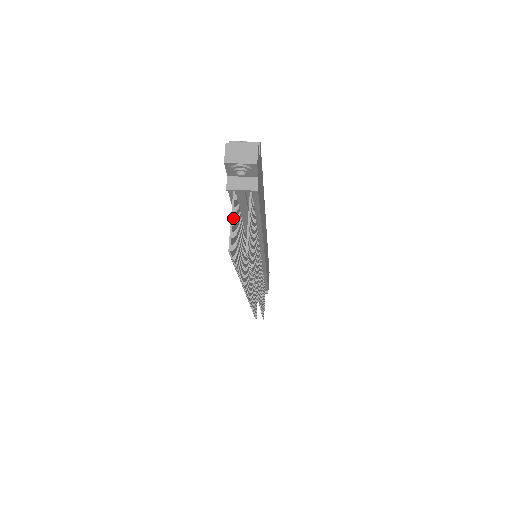
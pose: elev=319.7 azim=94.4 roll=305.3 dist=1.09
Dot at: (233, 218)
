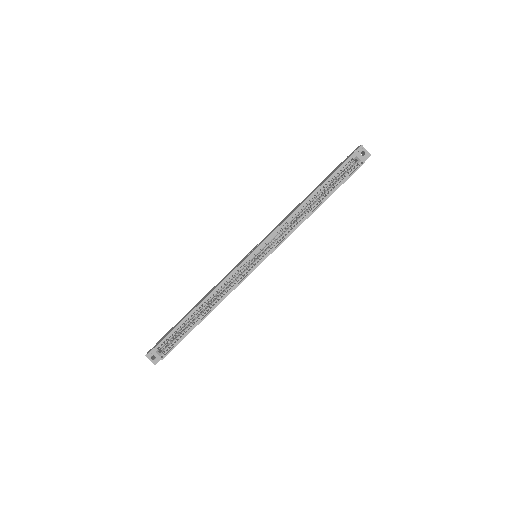
Dot at: occluded
